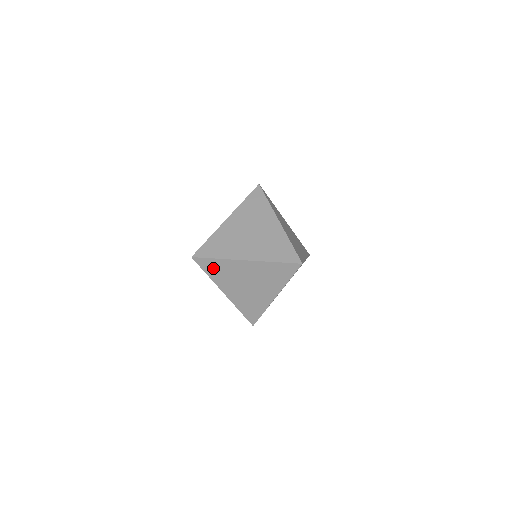
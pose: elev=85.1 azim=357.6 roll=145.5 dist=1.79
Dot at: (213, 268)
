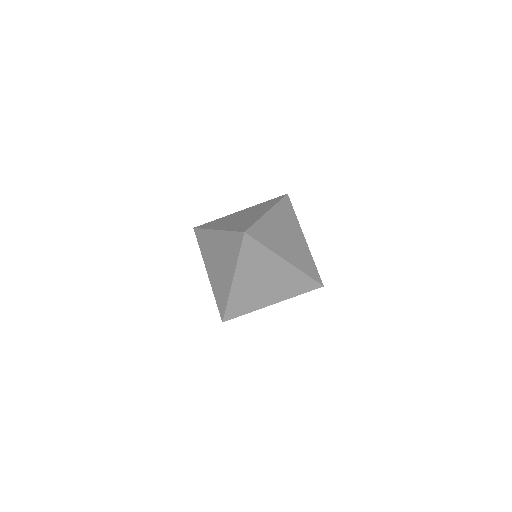
Dot at: (251, 253)
